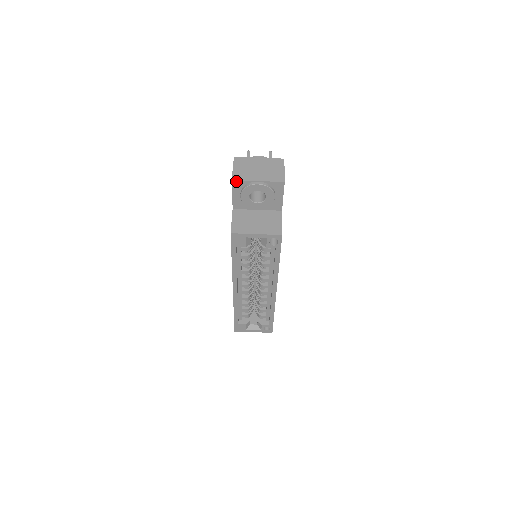
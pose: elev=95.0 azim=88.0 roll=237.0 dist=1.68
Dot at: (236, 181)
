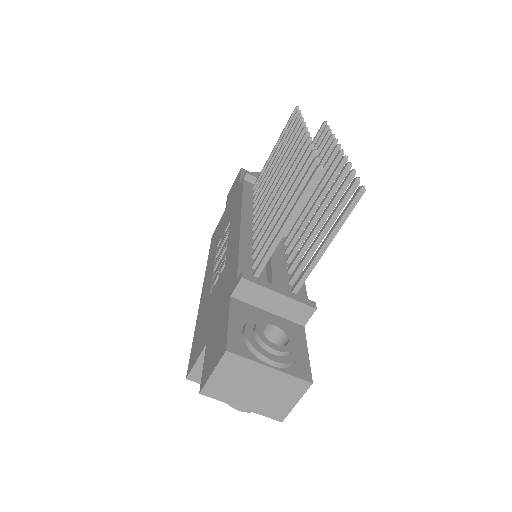
Dot at: (207, 394)
